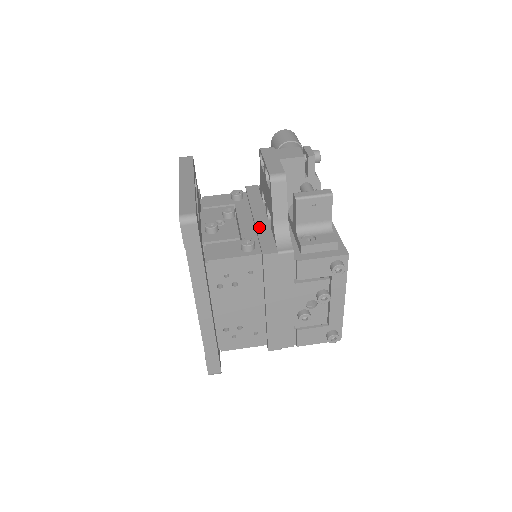
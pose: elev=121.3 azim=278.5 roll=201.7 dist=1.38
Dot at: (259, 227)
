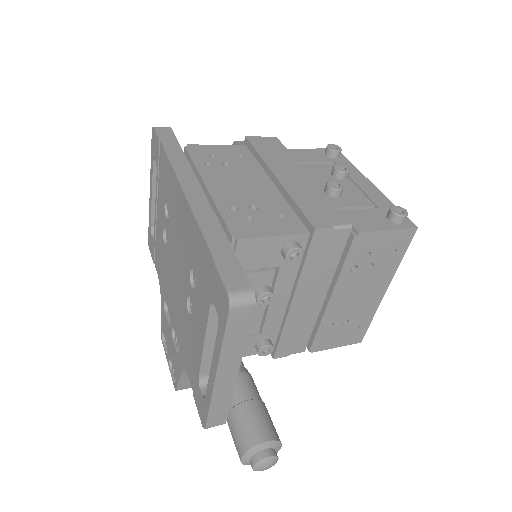
Dot at: occluded
